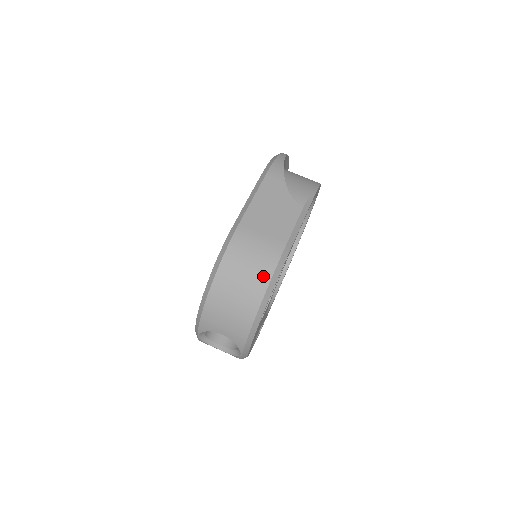
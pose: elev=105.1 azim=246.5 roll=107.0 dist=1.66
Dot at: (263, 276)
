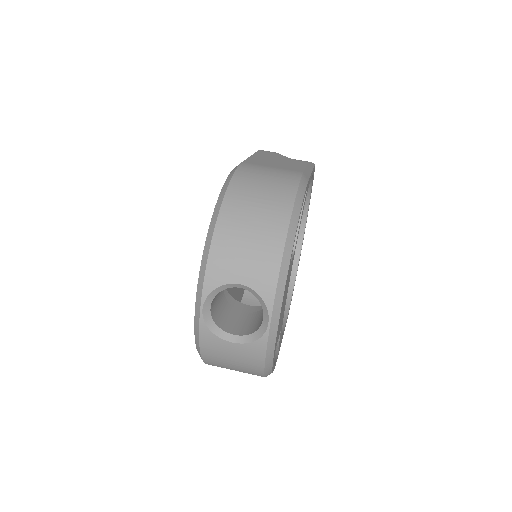
Dot at: (286, 191)
